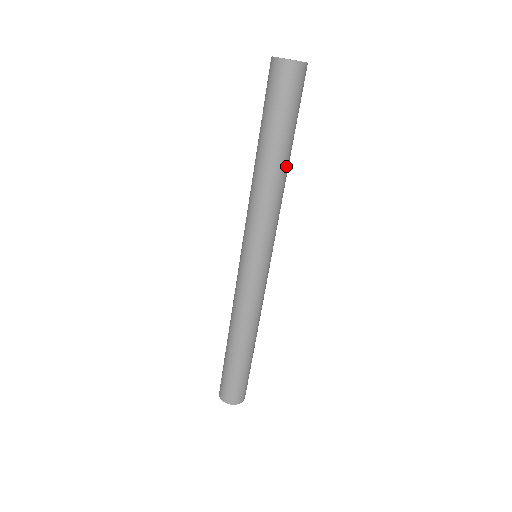
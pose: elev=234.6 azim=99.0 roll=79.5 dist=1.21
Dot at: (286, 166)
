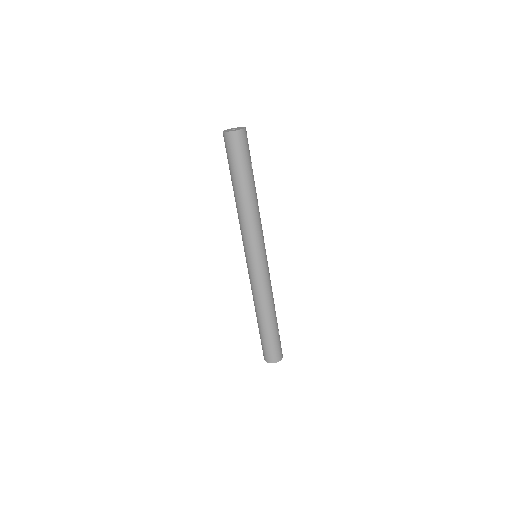
Dot at: (253, 194)
